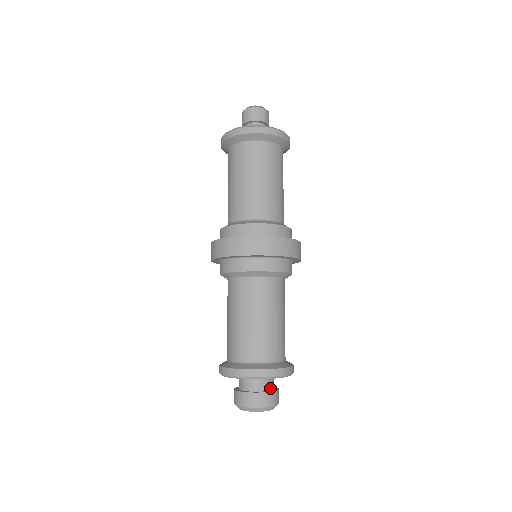
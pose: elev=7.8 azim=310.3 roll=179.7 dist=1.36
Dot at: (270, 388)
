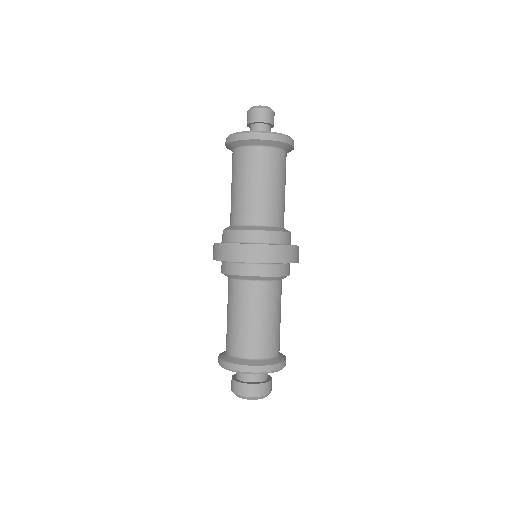
Dot at: (268, 376)
